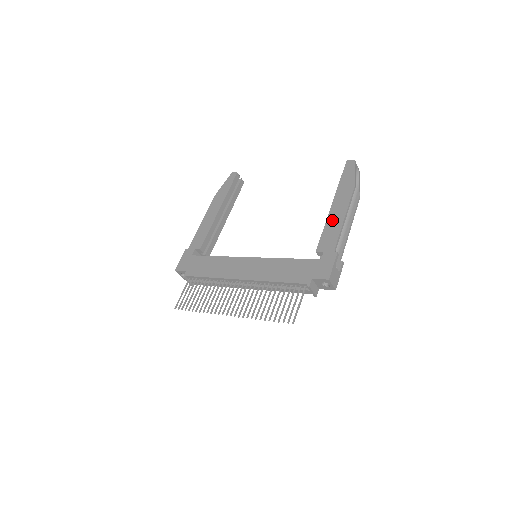
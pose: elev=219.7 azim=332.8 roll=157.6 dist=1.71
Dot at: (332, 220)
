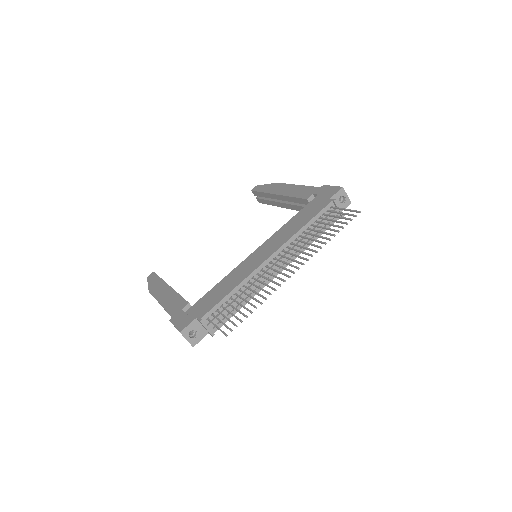
Dot at: (291, 192)
